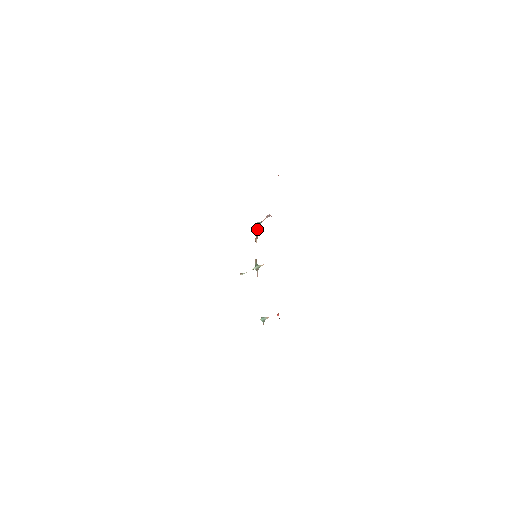
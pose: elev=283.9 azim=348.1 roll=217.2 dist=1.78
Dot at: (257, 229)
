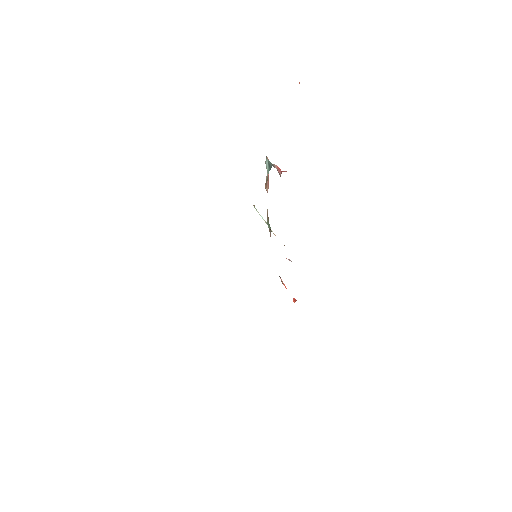
Dot at: (267, 170)
